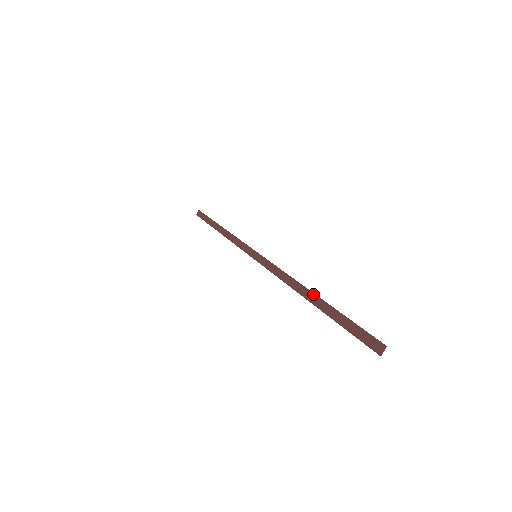
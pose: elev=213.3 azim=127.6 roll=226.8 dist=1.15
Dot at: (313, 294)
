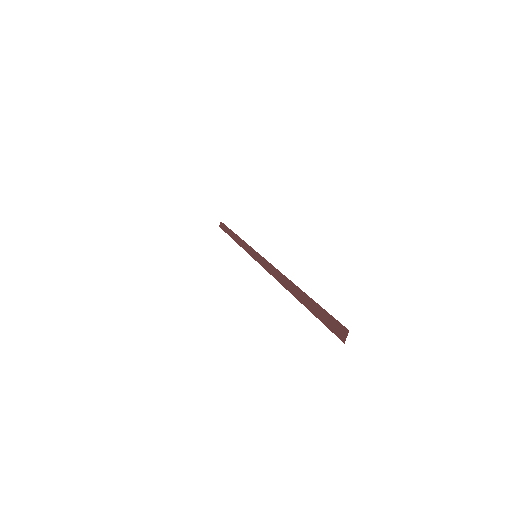
Dot at: (294, 285)
